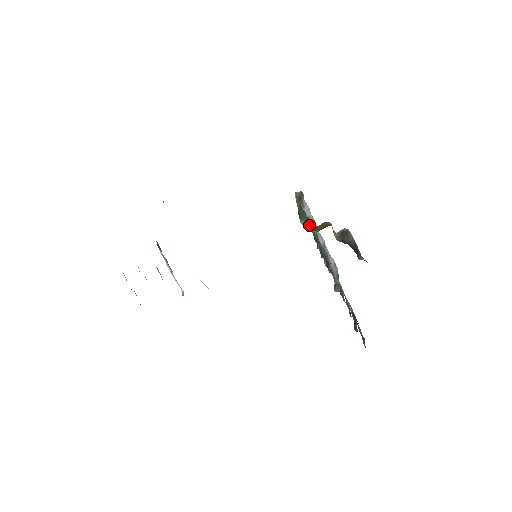
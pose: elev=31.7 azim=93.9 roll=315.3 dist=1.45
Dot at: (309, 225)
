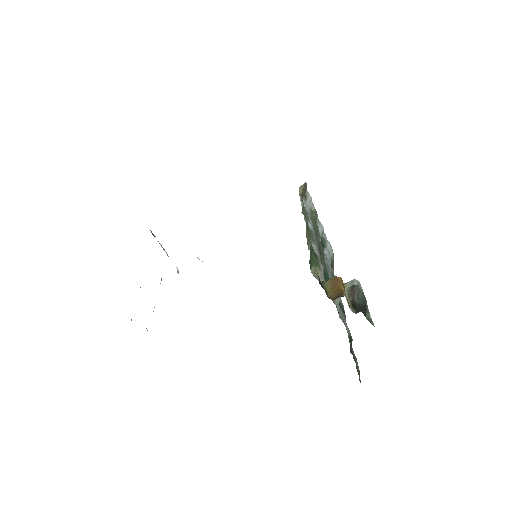
Dot at: (319, 270)
